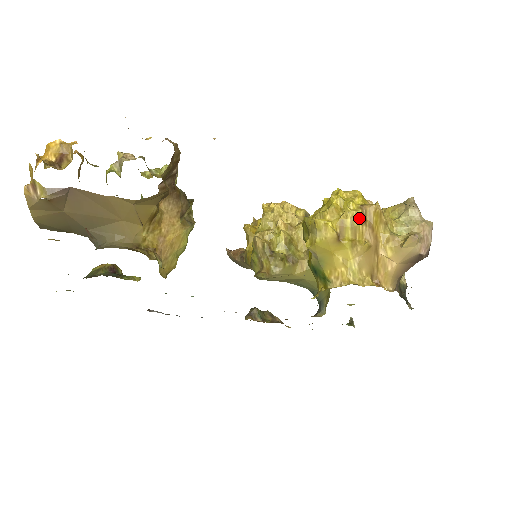
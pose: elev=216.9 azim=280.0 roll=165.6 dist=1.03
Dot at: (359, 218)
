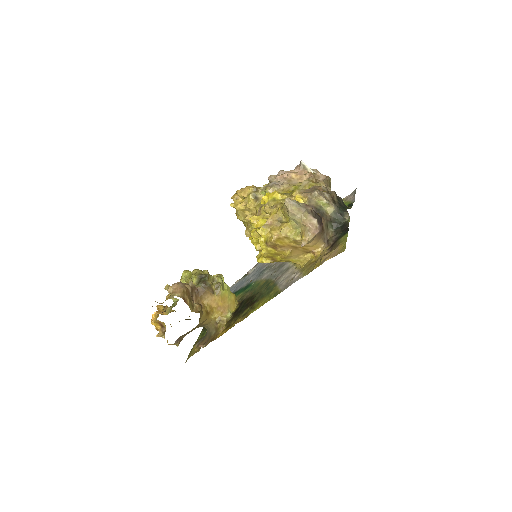
Dot at: (272, 250)
